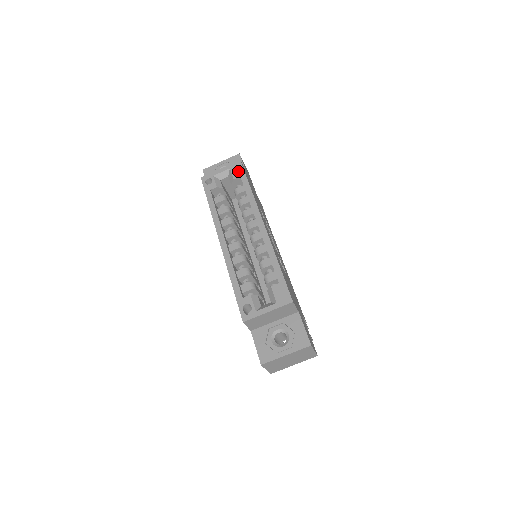
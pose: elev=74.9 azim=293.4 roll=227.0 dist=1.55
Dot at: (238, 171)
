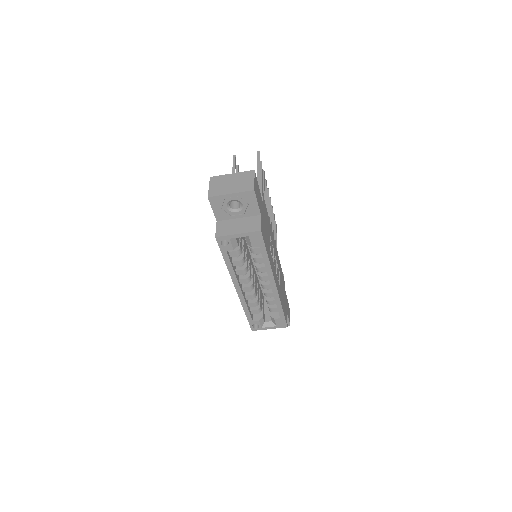
Dot at: (257, 241)
